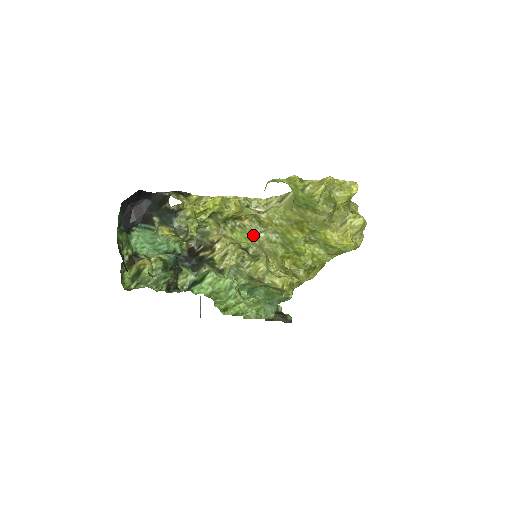
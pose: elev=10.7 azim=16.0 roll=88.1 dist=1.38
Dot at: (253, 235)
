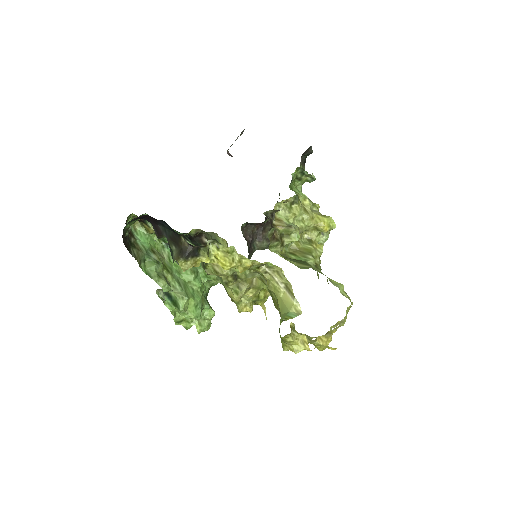
Dot at: (251, 273)
